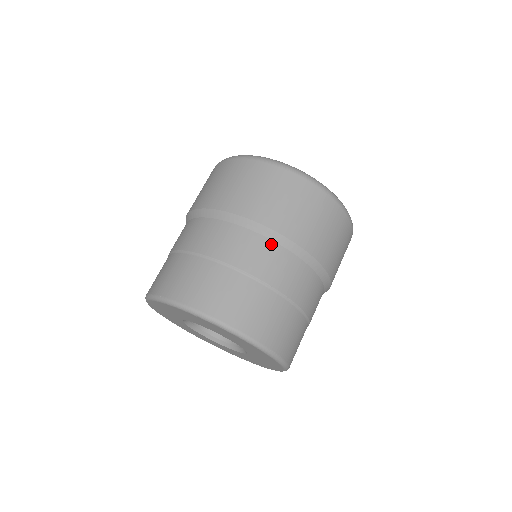
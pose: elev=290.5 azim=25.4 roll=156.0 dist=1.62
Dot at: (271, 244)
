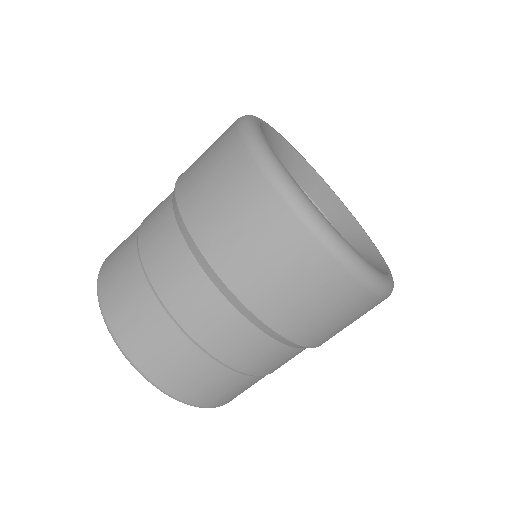
Dot at: (221, 300)
